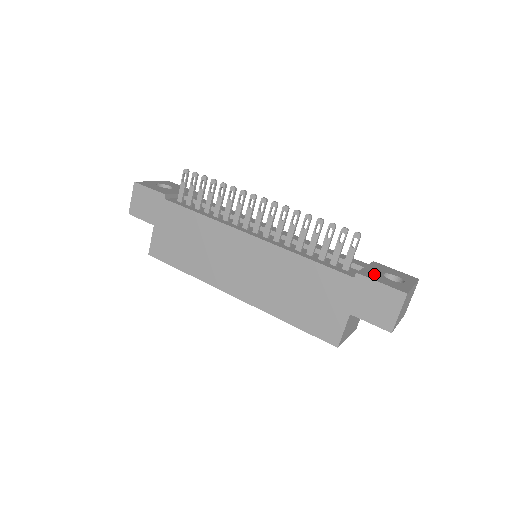
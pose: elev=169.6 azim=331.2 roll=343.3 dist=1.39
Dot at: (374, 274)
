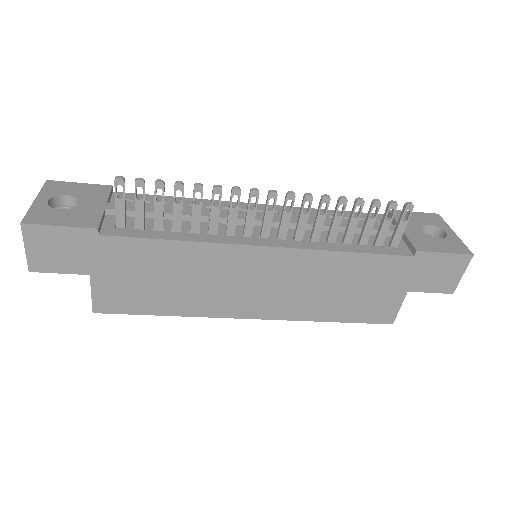
Dot at: (423, 239)
